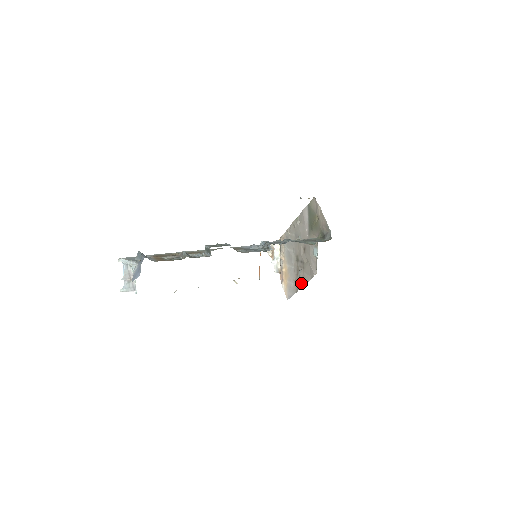
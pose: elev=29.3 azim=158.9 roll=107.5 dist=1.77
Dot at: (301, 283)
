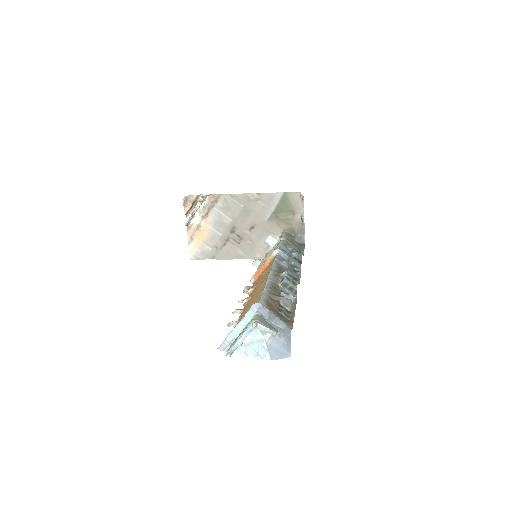
Dot at: (228, 256)
